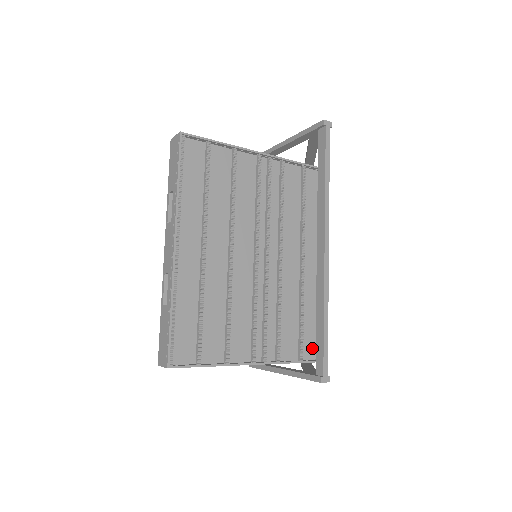
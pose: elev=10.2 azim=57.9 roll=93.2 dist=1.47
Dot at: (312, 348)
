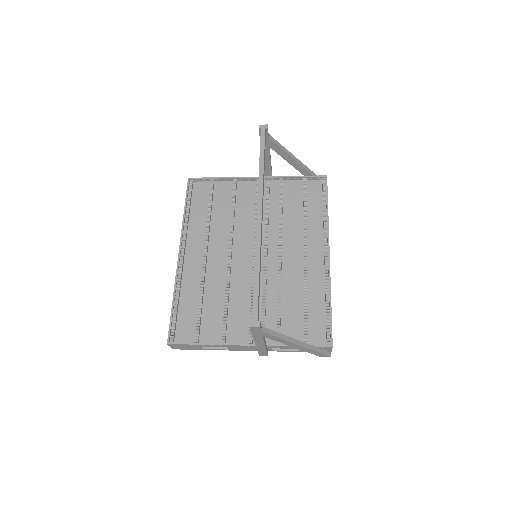
Dot at: (322, 335)
